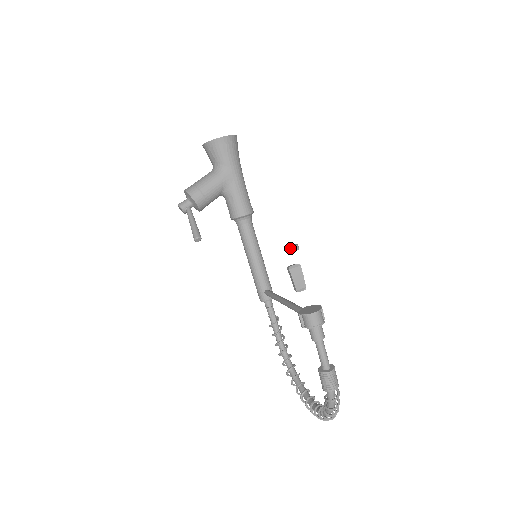
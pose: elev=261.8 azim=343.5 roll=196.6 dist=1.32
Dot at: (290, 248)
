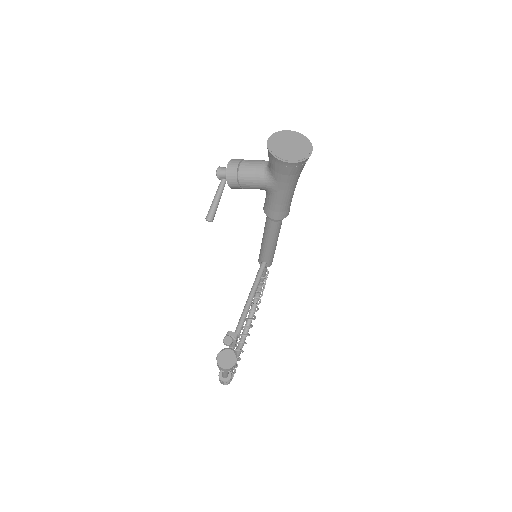
Dot at: (223, 341)
